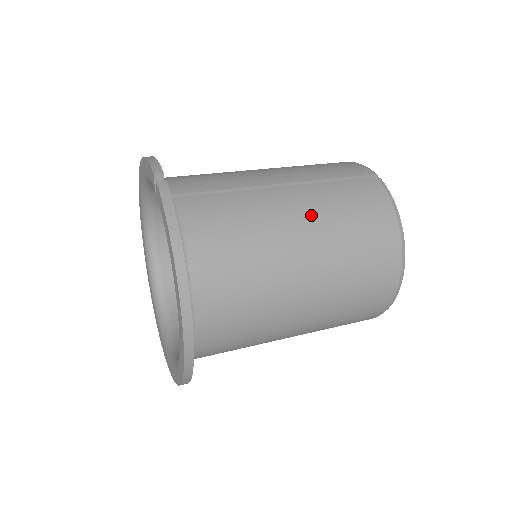
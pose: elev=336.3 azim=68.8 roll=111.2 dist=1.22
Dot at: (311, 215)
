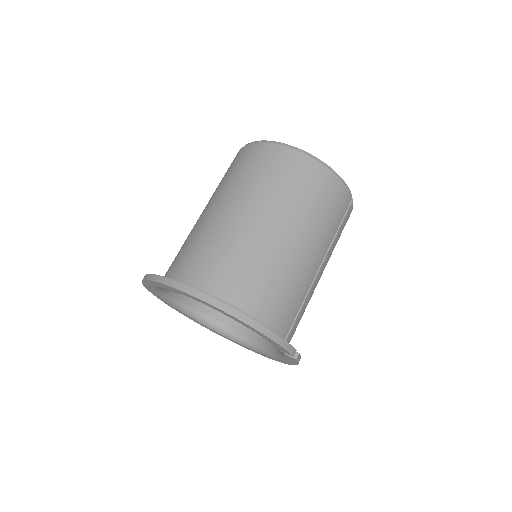
Dot at: occluded
